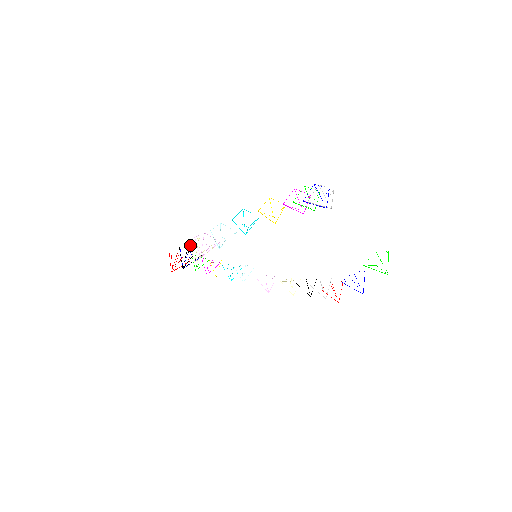
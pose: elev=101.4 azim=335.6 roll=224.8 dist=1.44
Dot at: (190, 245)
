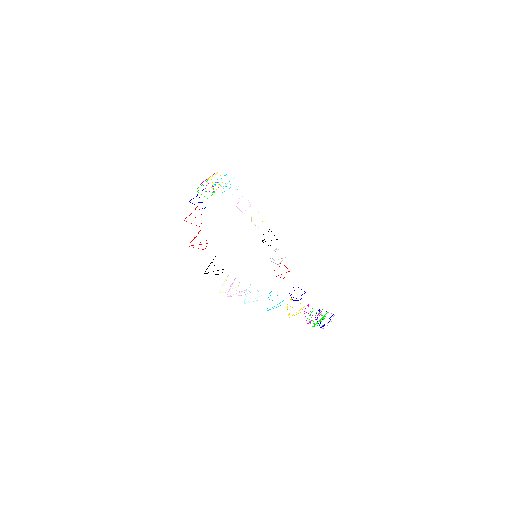
Dot at: occluded
